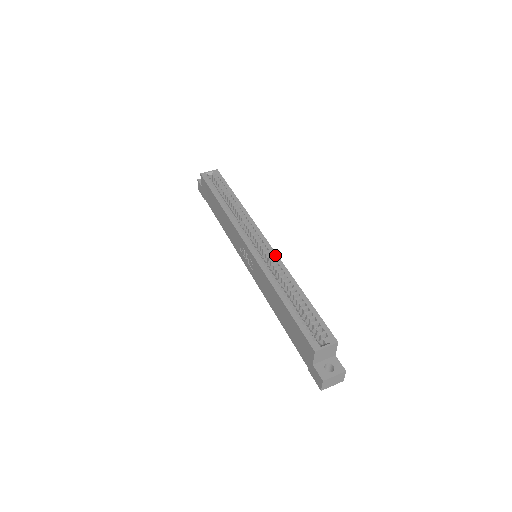
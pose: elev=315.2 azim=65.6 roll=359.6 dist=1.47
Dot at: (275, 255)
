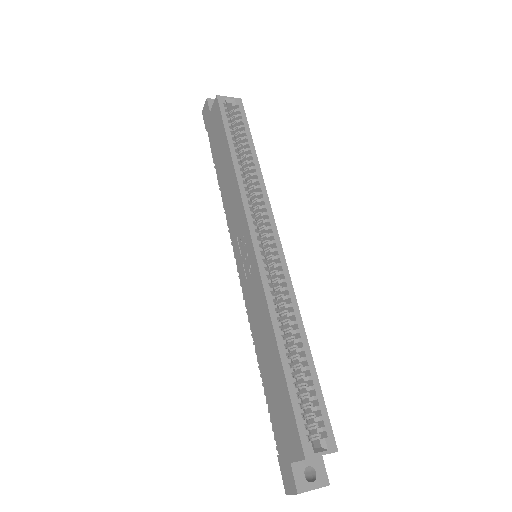
Dot at: (287, 275)
